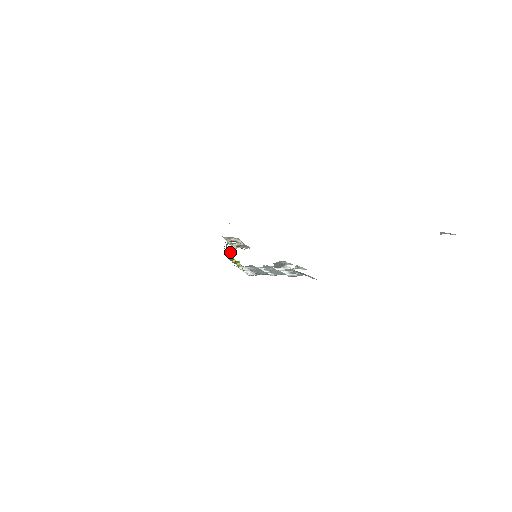
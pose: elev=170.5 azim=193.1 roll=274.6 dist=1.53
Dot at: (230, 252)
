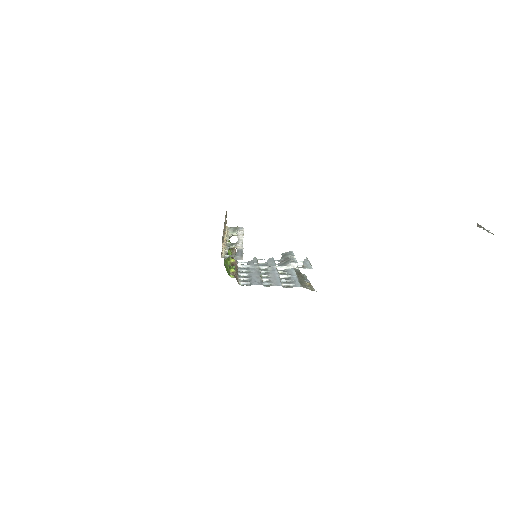
Dot at: occluded
